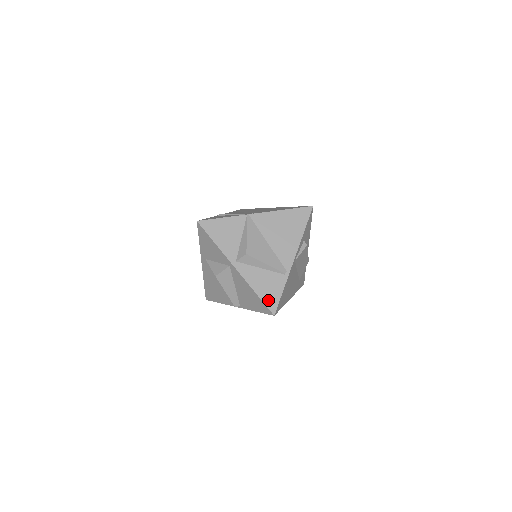
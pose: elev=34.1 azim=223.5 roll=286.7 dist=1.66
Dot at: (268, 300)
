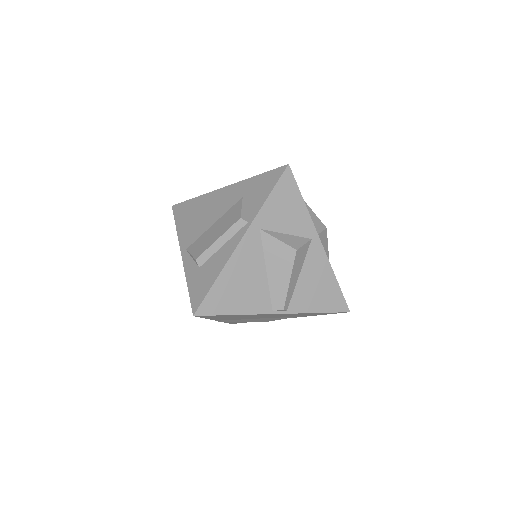
Dot at: occluded
